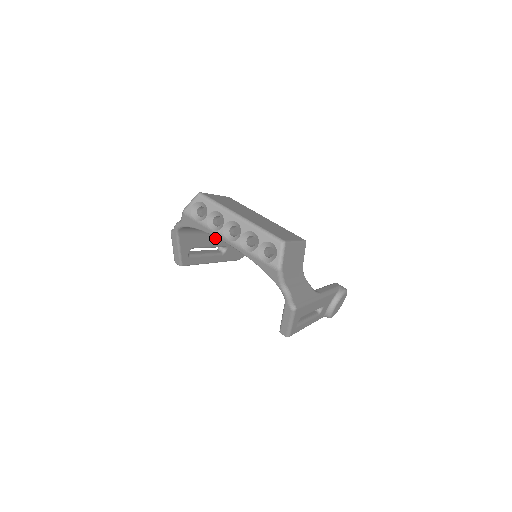
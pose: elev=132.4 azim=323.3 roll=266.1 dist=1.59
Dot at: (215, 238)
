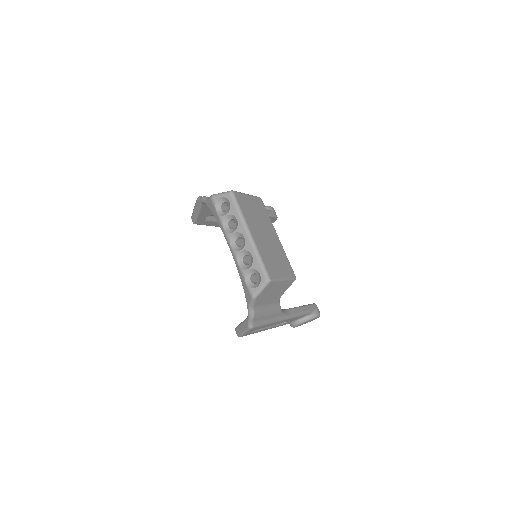
Dot at: occluded
